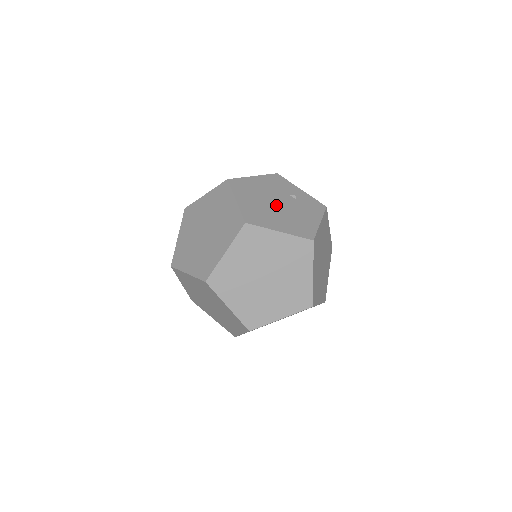
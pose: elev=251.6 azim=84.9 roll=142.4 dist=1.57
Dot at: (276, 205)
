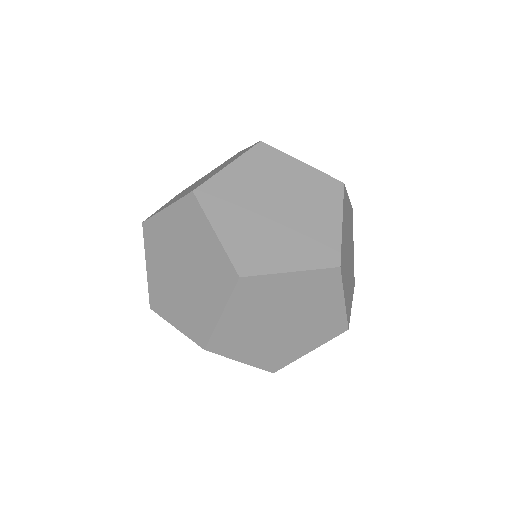
Dot at: occluded
